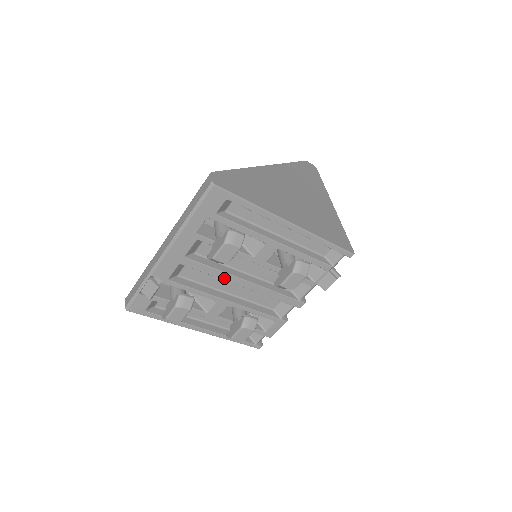
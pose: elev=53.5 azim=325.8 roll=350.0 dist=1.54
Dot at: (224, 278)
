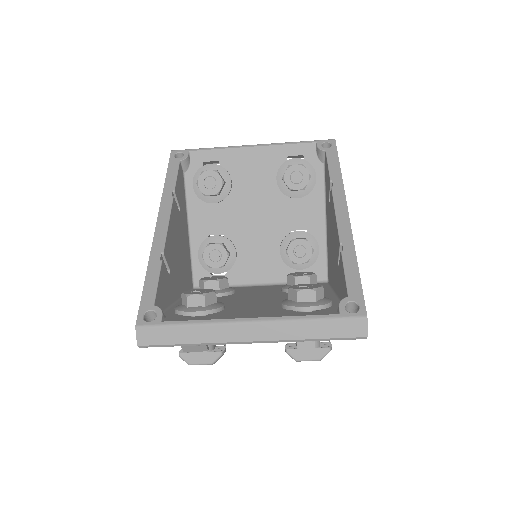
Dot at: occluded
